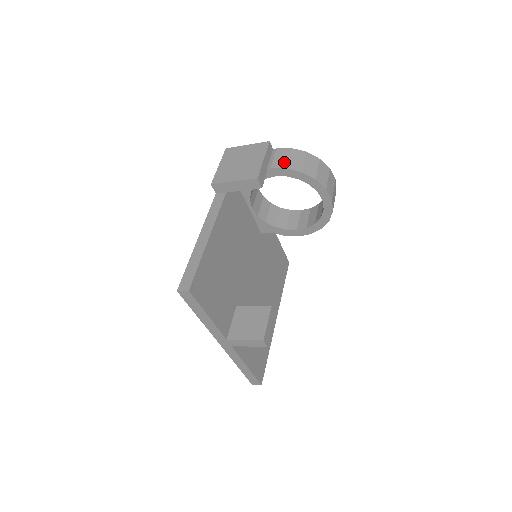
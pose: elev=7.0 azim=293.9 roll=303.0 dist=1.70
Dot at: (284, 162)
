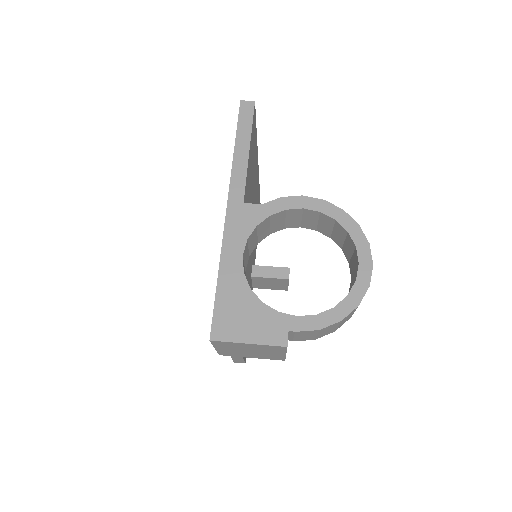
Dot at: (311, 338)
